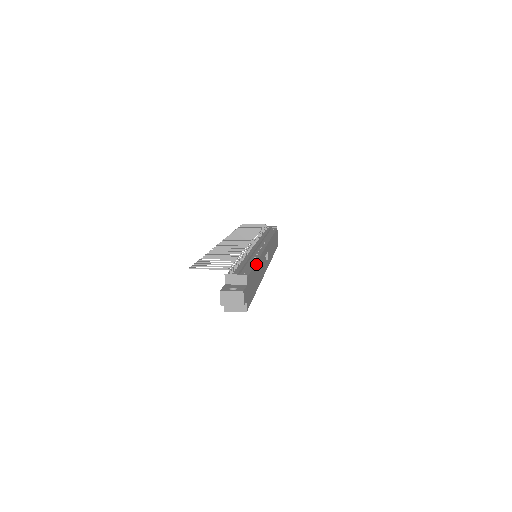
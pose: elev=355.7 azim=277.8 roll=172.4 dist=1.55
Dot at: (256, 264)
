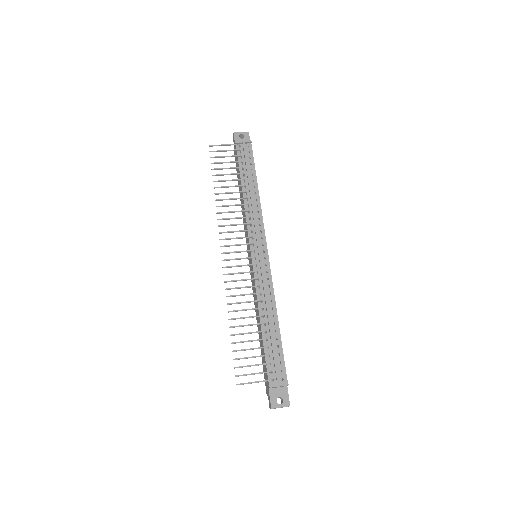
Dot at: occluded
